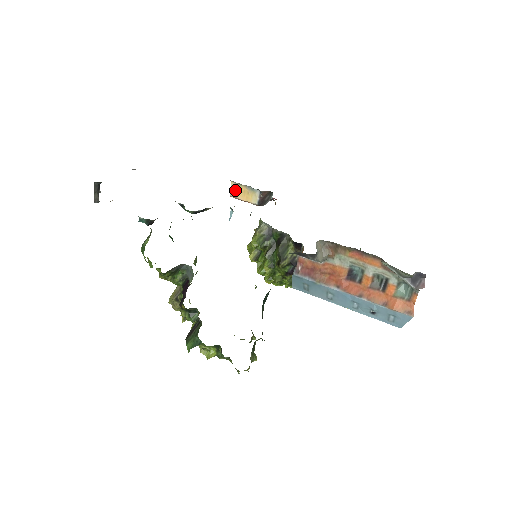
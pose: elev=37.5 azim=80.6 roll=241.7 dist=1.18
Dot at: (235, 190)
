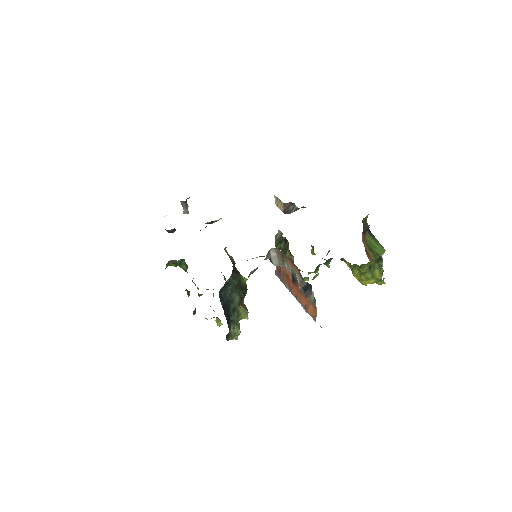
Dot at: (276, 201)
